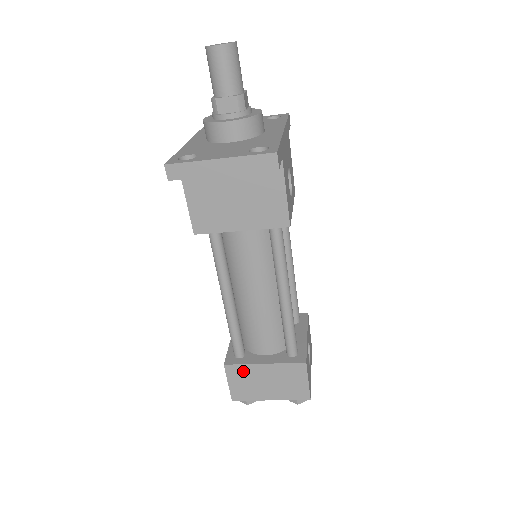
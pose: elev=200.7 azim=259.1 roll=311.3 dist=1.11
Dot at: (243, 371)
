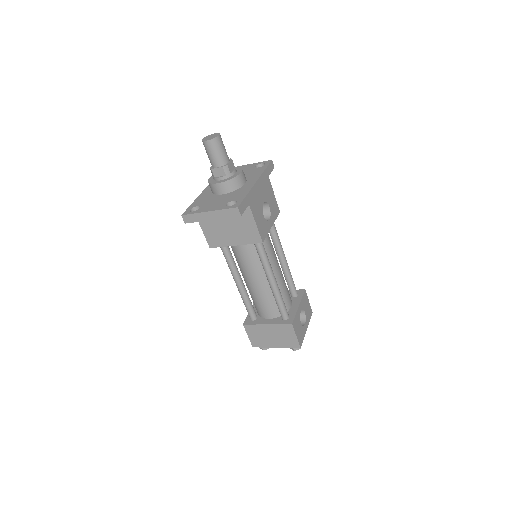
Dot at: (255, 329)
